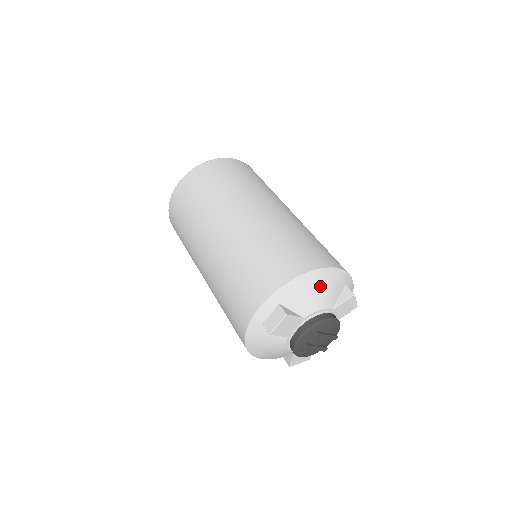
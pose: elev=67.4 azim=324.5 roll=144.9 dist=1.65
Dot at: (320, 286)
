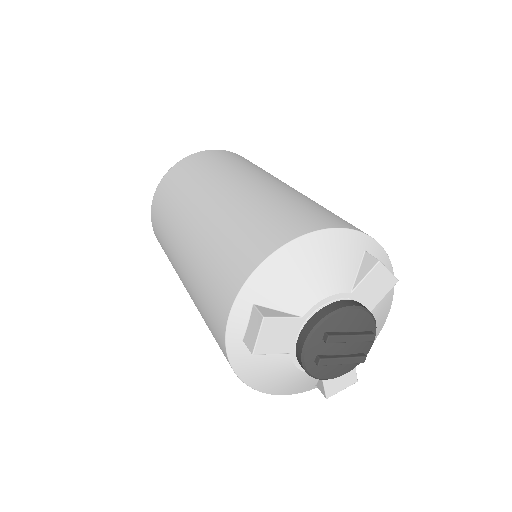
Dot at: (313, 261)
